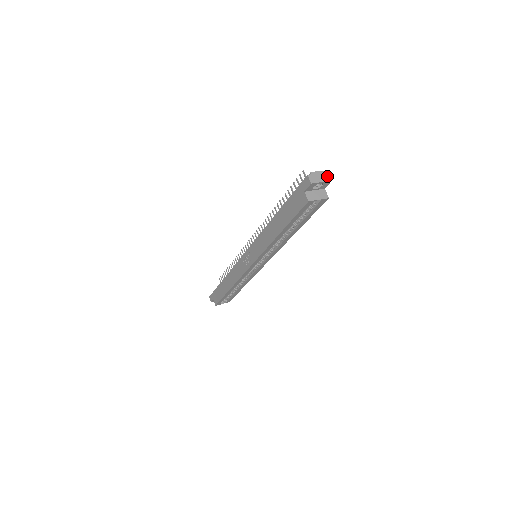
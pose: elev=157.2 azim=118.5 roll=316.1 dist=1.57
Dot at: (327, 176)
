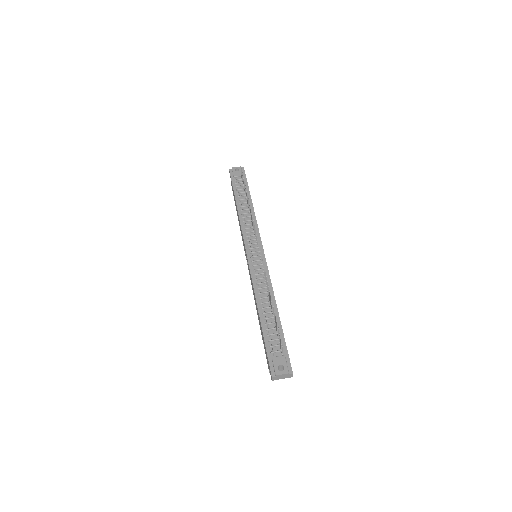
Dot at: (290, 376)
